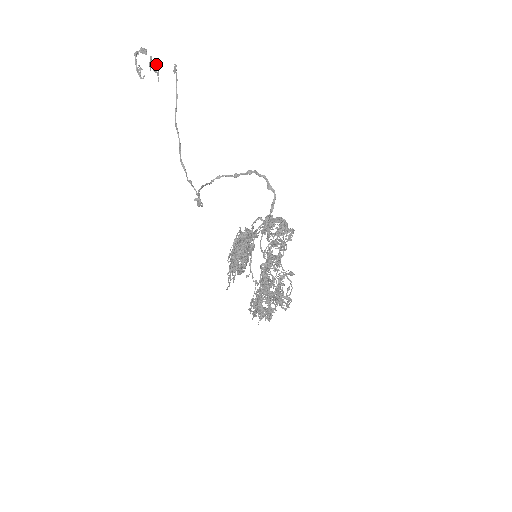
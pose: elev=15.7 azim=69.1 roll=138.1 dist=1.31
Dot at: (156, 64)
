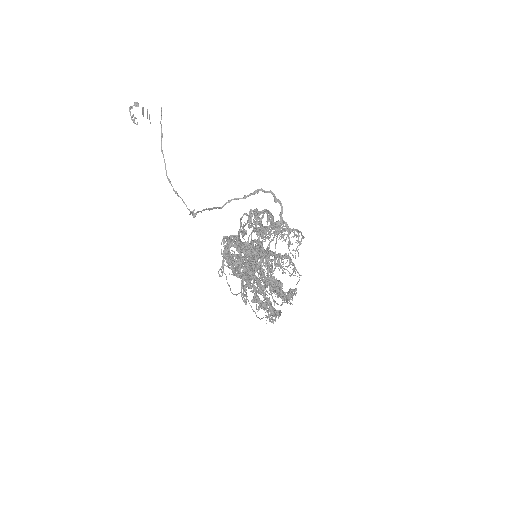
Dot at: (147, 112)
